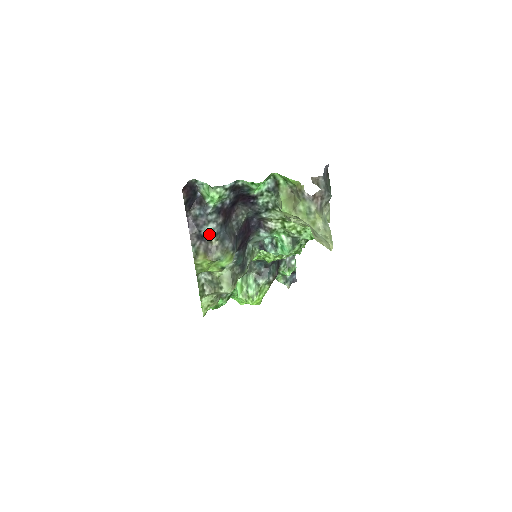
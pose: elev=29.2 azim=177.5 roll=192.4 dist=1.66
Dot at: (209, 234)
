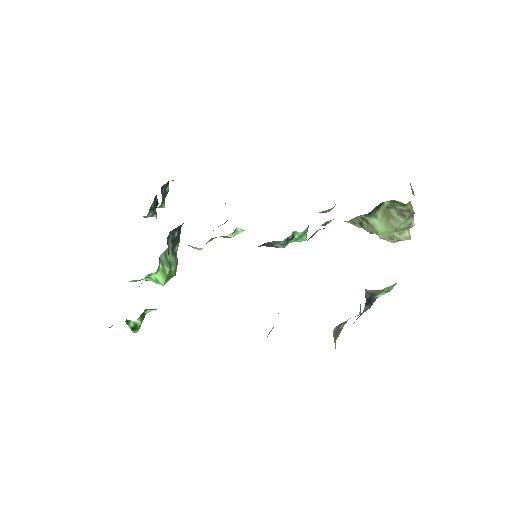
Dot at: occluded
